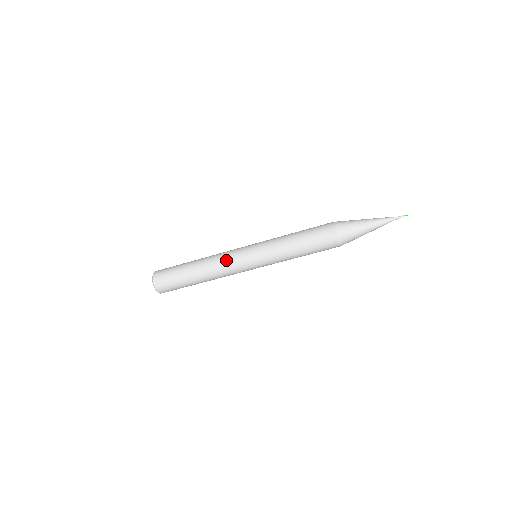
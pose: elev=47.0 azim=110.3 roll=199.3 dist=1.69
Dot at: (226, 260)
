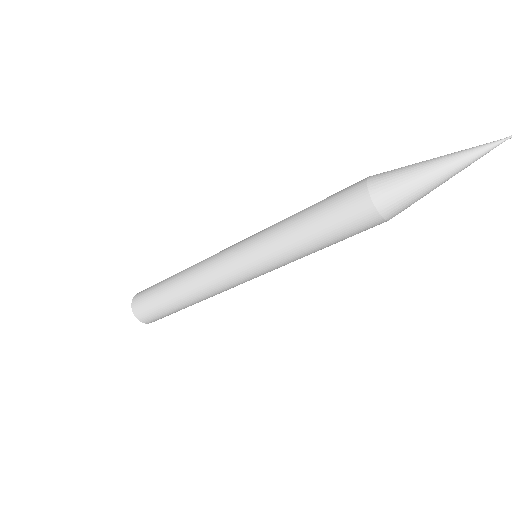
Dot at: (210, 269)
